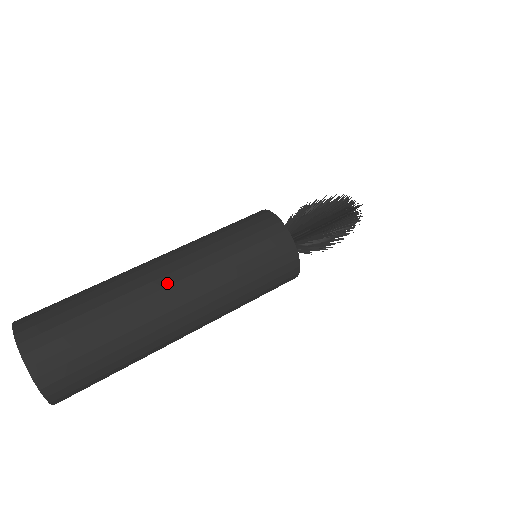
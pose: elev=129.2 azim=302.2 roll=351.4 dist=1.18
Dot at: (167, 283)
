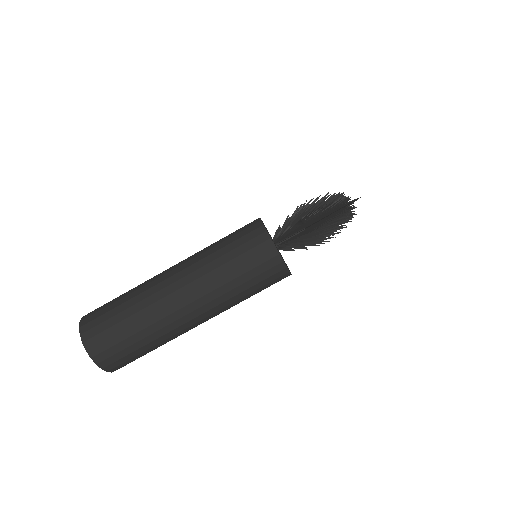
Dot at: (199, 324)
